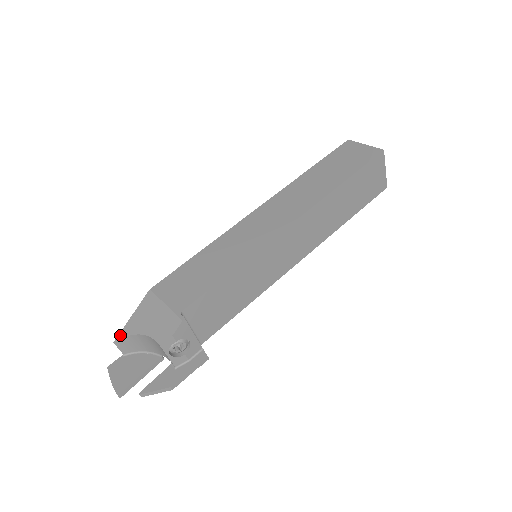
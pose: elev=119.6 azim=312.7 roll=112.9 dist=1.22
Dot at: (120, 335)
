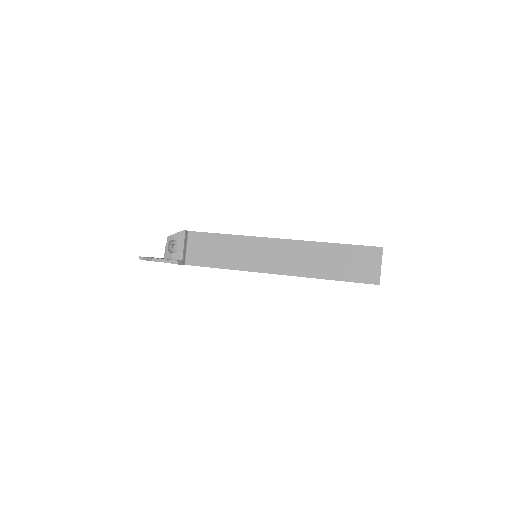
Dot at: occluded
